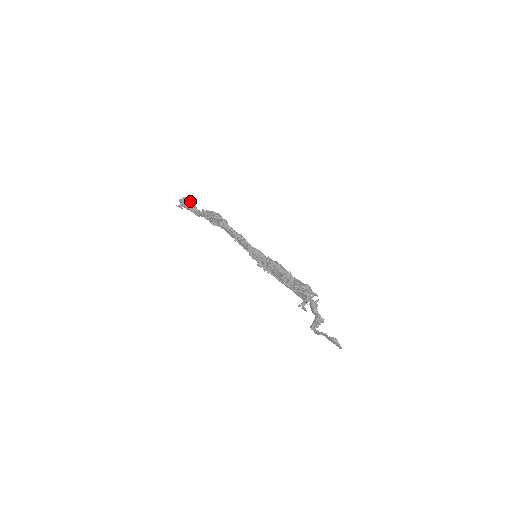
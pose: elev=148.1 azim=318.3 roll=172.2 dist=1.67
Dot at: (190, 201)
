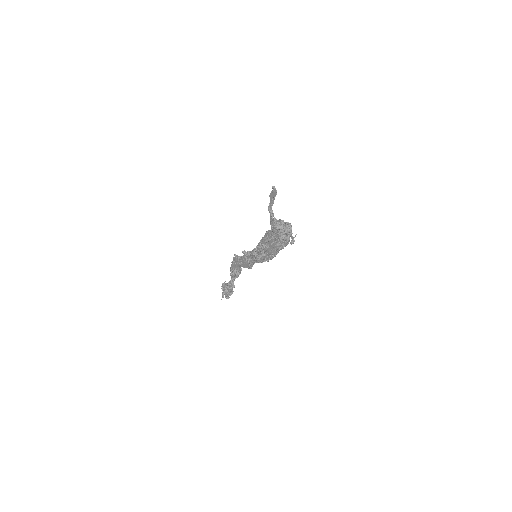
Dot at: occluded
